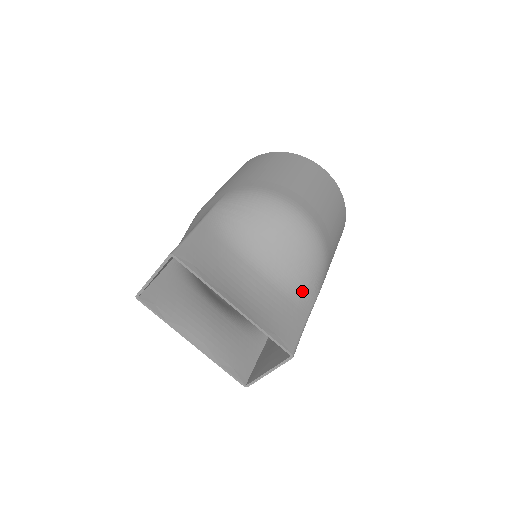
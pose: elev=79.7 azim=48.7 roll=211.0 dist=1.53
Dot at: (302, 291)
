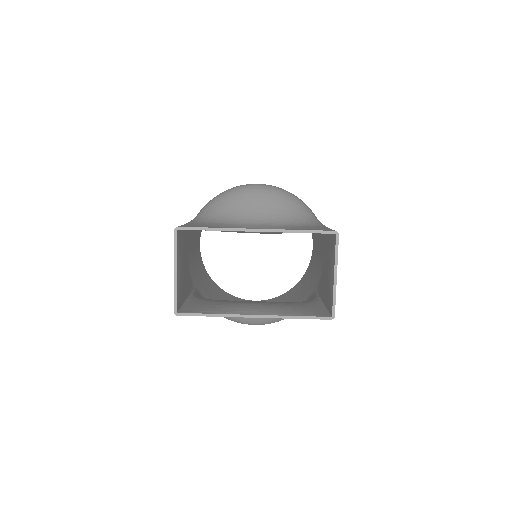
Dot at: (306, 221)
